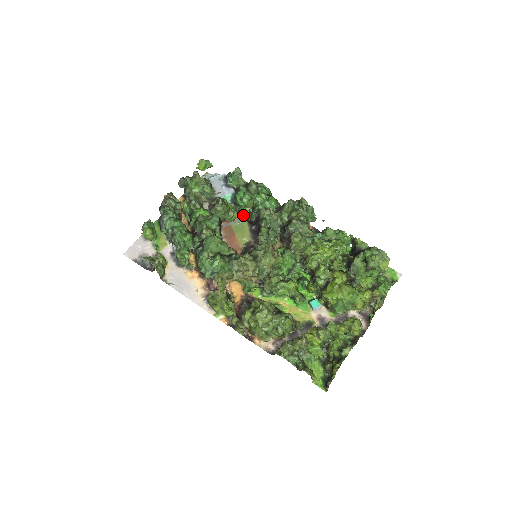
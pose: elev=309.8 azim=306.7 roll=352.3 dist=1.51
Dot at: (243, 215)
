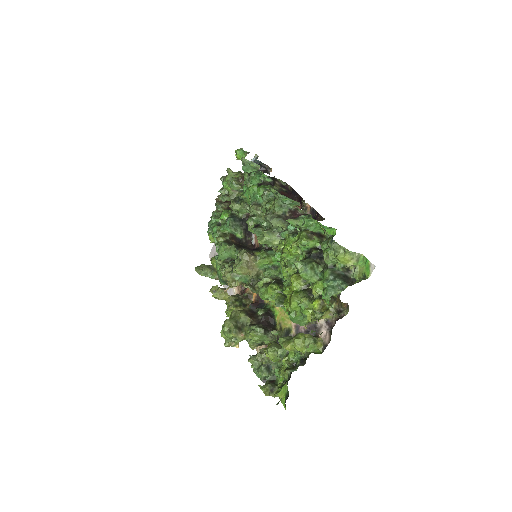
Dot at: occluded
